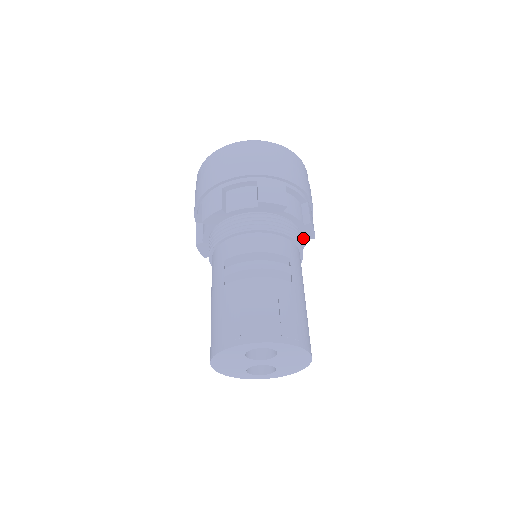
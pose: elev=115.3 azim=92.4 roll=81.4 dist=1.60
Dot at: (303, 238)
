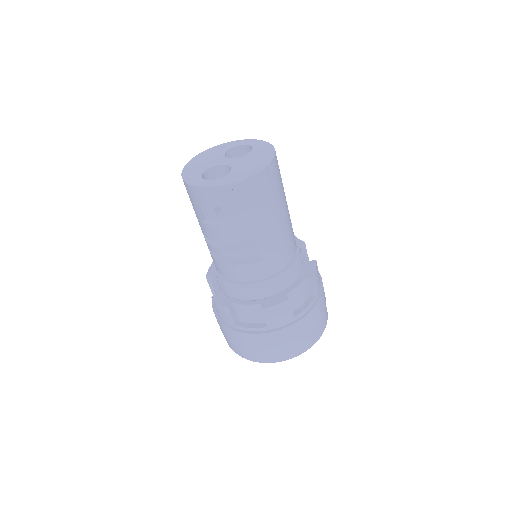
Dot at: (302, 275)
